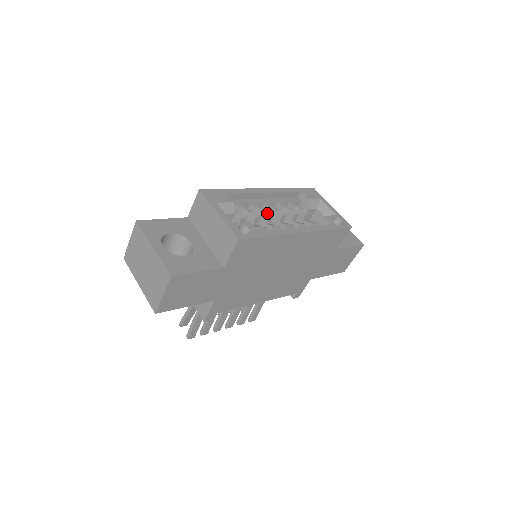
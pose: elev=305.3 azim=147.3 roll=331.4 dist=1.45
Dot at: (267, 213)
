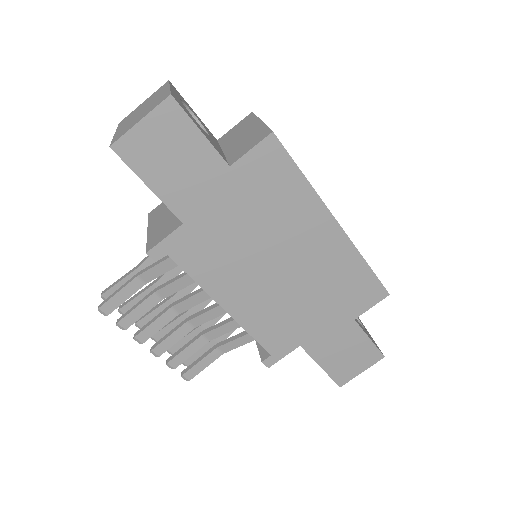
Dot at: occluded
